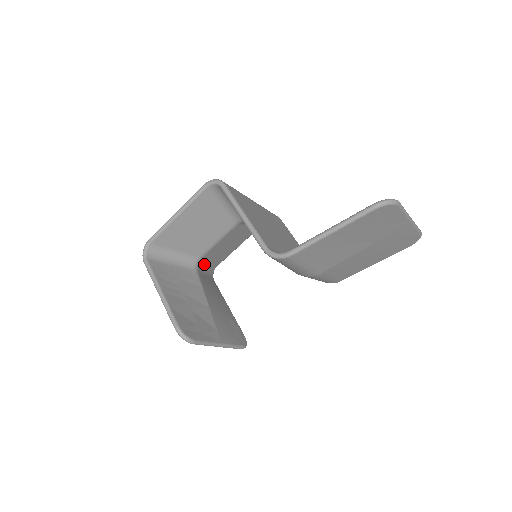
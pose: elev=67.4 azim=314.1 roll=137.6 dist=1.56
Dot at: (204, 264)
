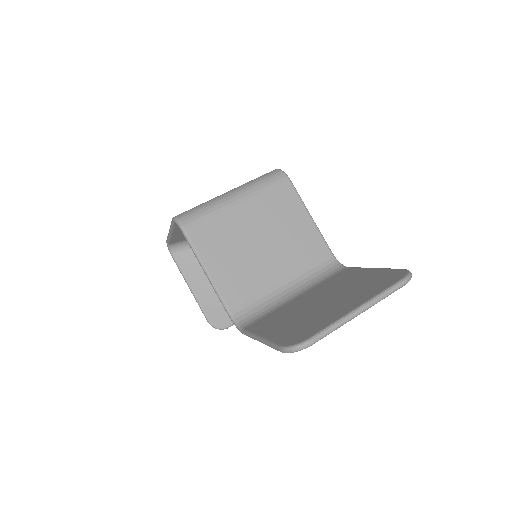
Dot at: occluded
